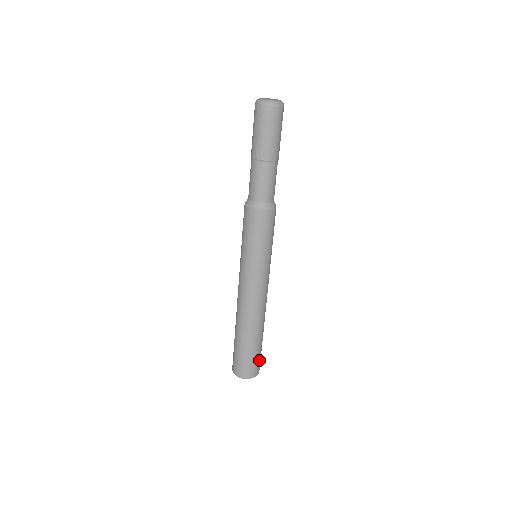
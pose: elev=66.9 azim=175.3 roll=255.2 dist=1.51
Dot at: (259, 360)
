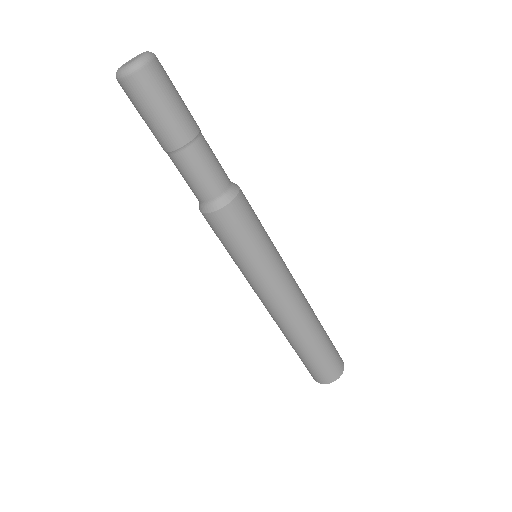
Dot at: (327, 367)
